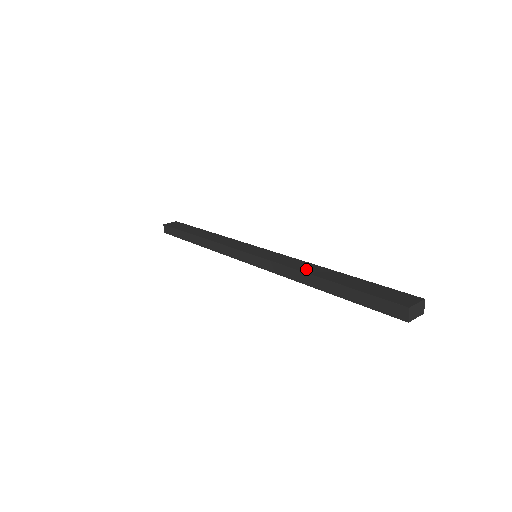
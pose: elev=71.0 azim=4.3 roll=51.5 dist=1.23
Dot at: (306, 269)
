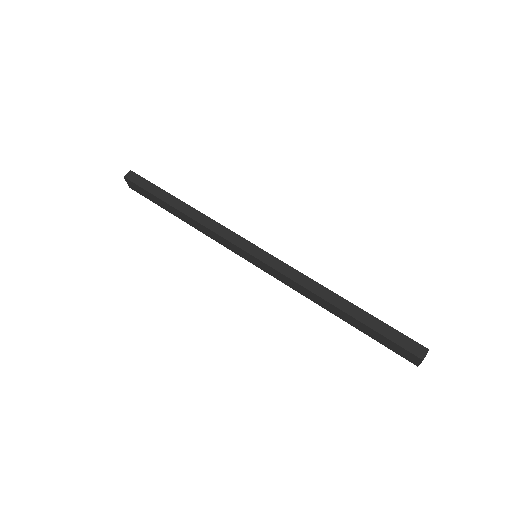
Dot at: (324, 288)
